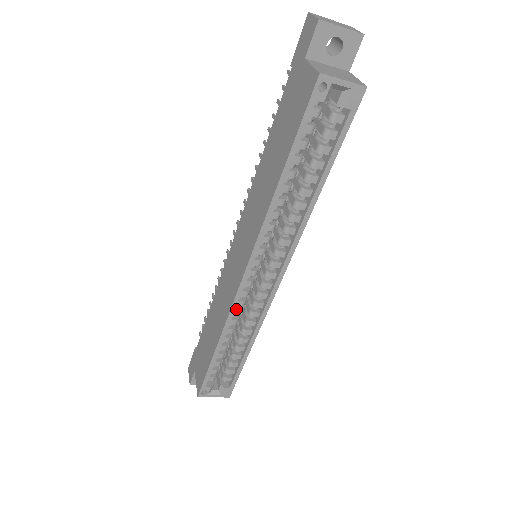
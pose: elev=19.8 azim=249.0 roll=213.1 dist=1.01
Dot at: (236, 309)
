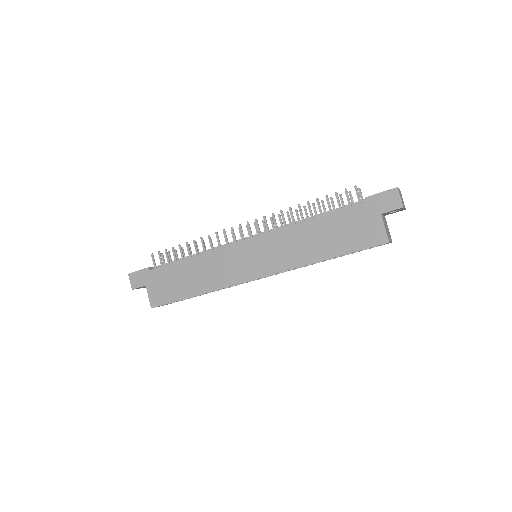
Dot at: occluded
